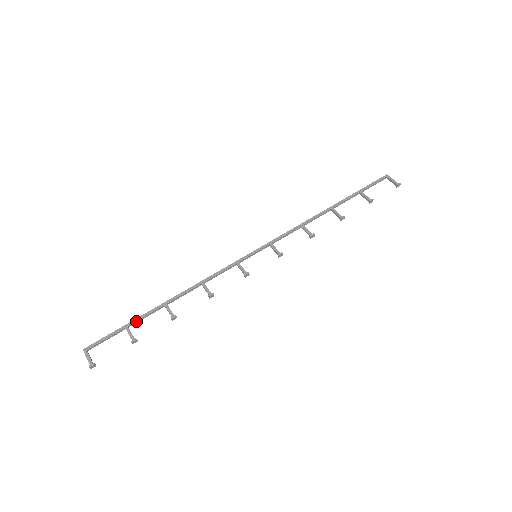
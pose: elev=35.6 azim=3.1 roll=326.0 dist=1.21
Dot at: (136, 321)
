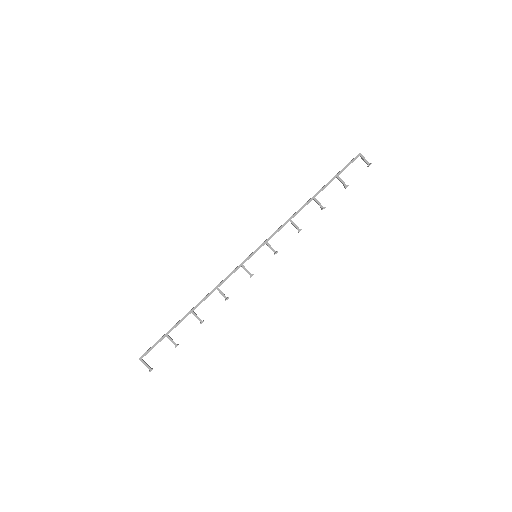
Dot at: occluded
